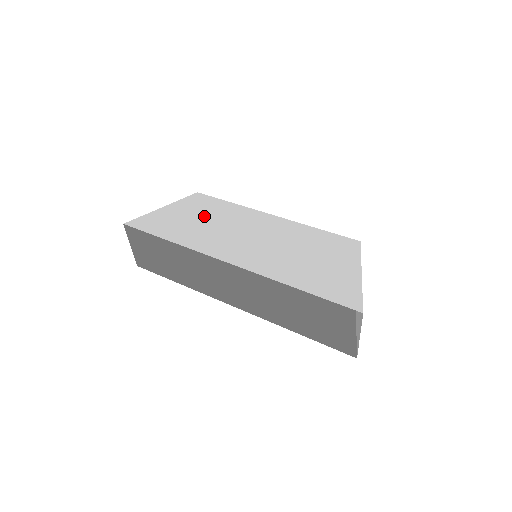
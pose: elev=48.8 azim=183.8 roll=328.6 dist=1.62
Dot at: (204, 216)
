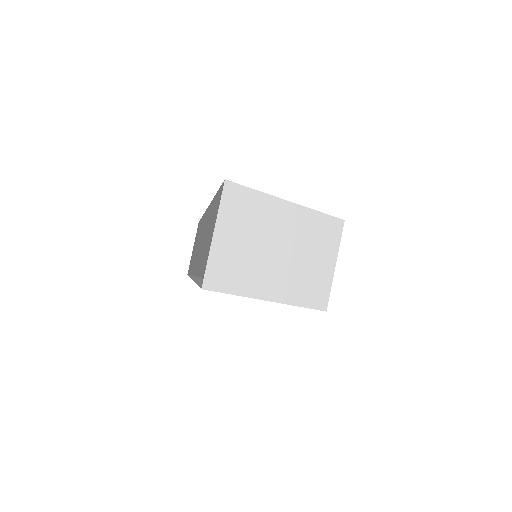
Dot at: occluded
